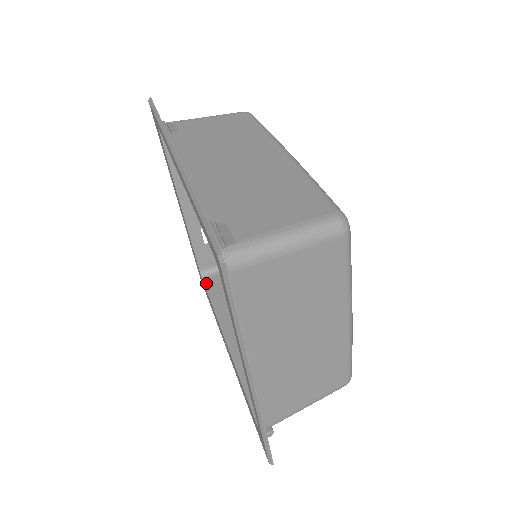
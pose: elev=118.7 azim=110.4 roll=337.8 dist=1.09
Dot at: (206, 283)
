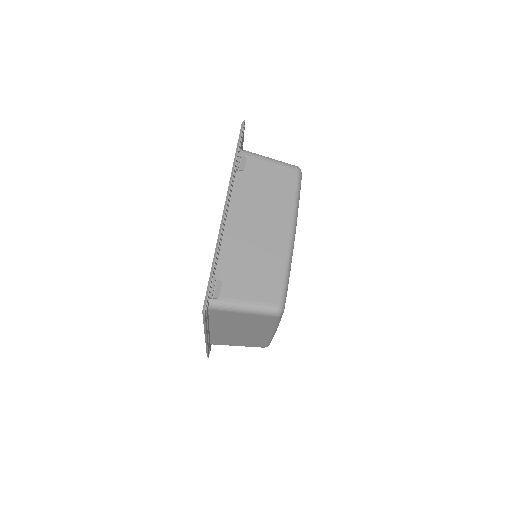
Dot at: occluded
